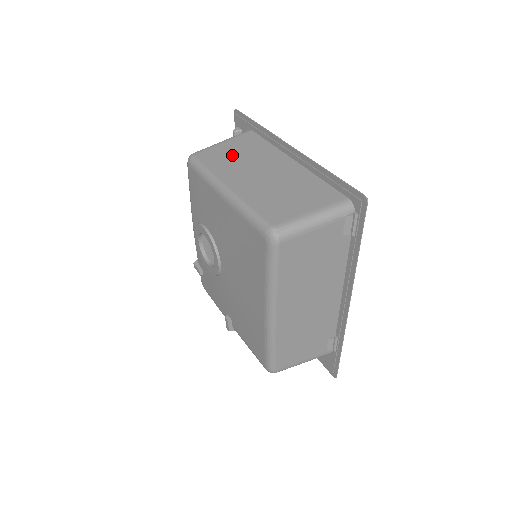
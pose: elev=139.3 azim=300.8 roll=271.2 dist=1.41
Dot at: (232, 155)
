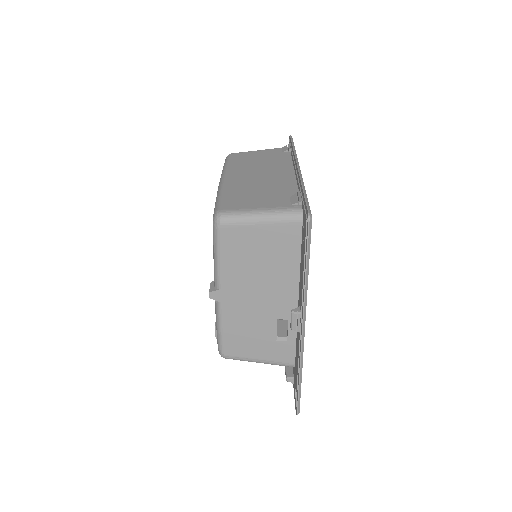
Dot at: occluded
